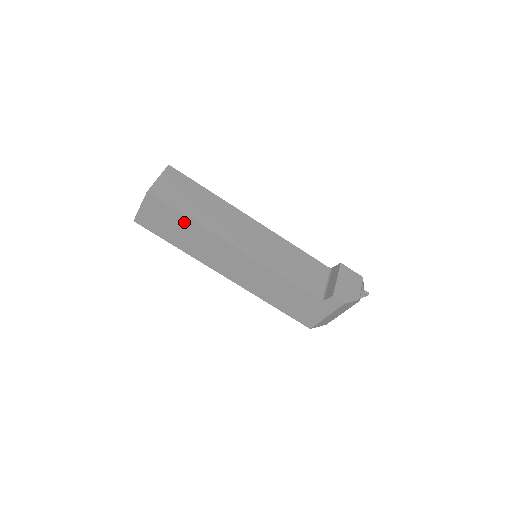
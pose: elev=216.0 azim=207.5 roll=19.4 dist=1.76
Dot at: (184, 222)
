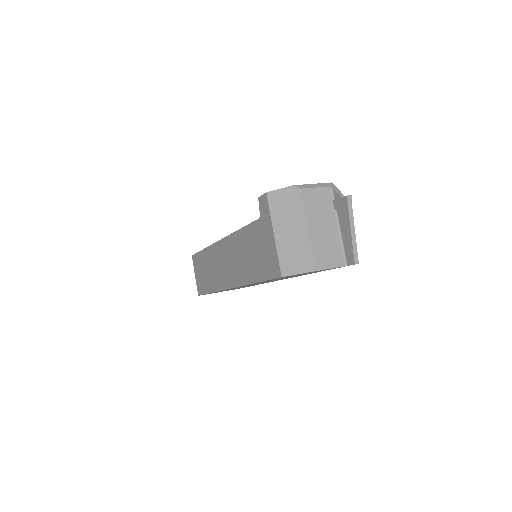
Dot at: (204, 258)
